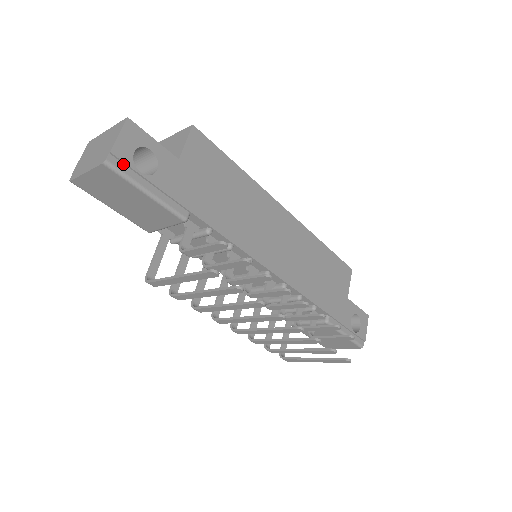
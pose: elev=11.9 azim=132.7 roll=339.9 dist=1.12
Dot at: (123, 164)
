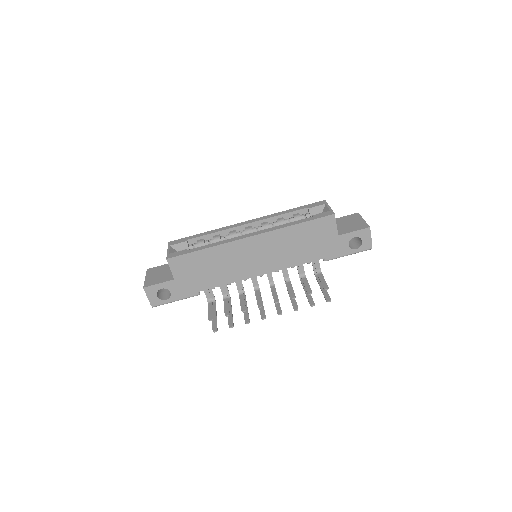
Dot at: (158, 302)
